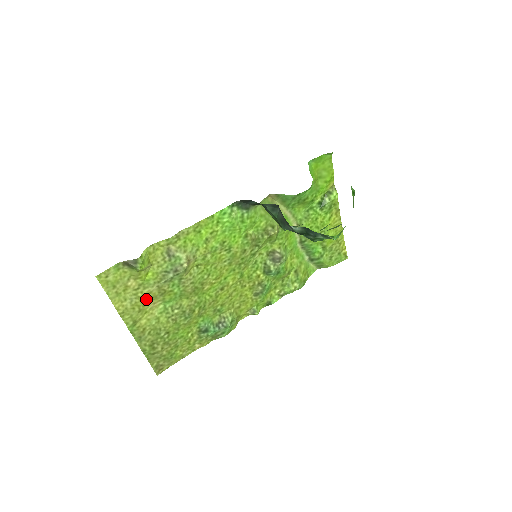
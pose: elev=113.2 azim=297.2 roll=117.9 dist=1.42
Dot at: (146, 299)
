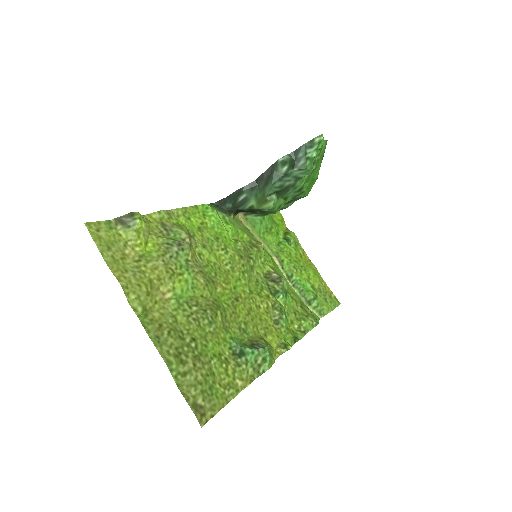
Dot at: (152, 279)
